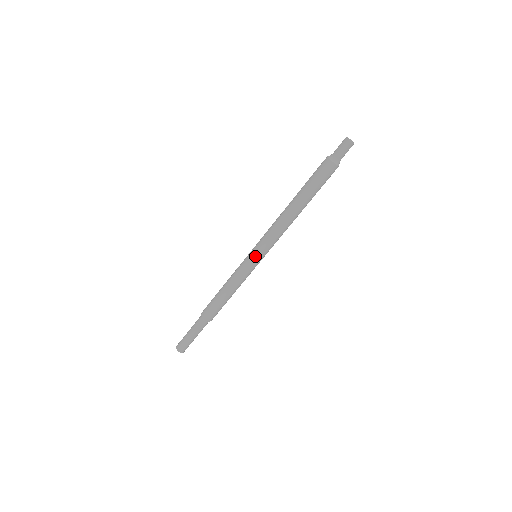
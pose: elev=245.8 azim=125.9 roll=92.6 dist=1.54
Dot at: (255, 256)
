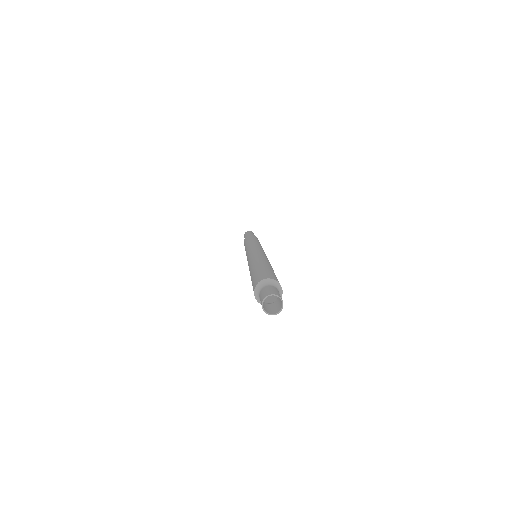
Dot at: occluded
